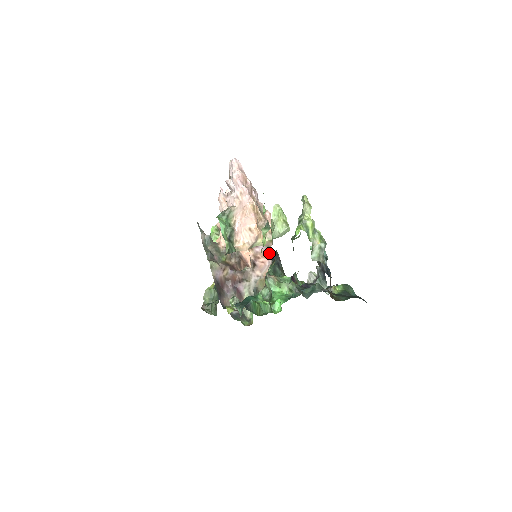
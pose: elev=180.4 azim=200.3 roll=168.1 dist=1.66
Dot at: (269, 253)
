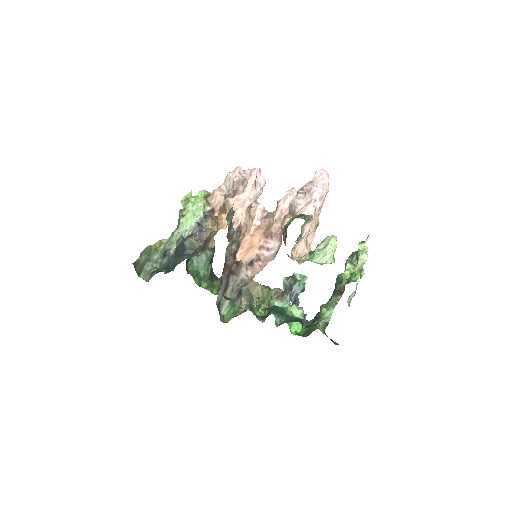
Dot at: (269, 261)
